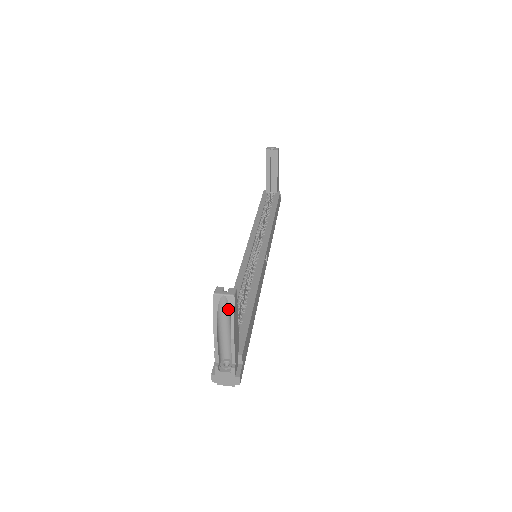
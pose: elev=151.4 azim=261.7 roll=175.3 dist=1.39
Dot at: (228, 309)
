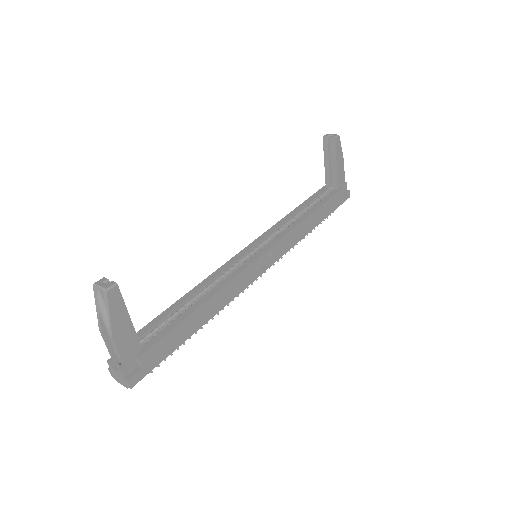
Dot at: (106, 303)
